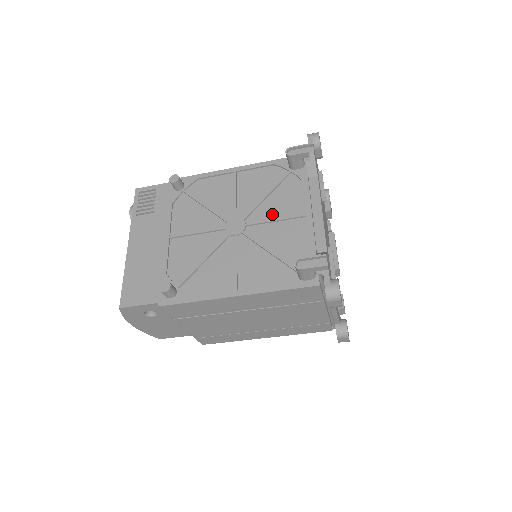
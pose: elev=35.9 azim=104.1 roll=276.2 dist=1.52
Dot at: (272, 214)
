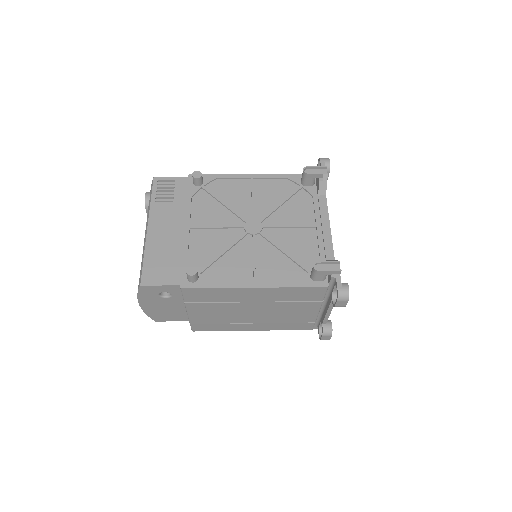
Dot at: (286, 221)
